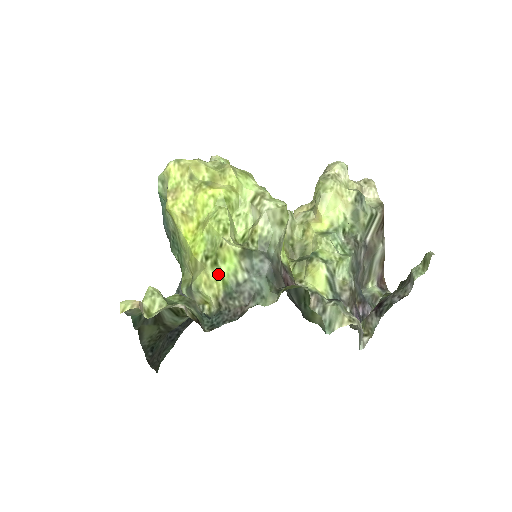
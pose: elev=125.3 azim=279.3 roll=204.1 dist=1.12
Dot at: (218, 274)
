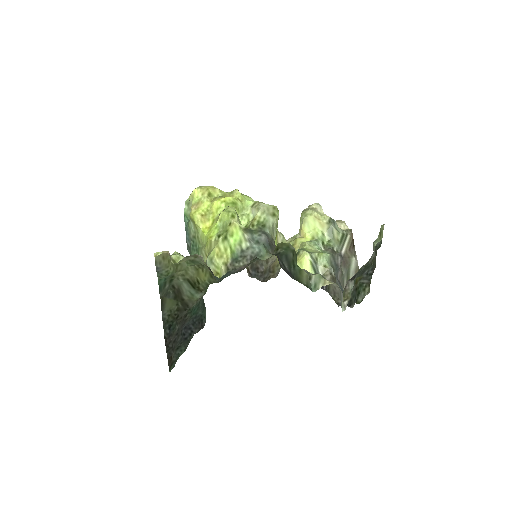
Dot at: (227, 246)
